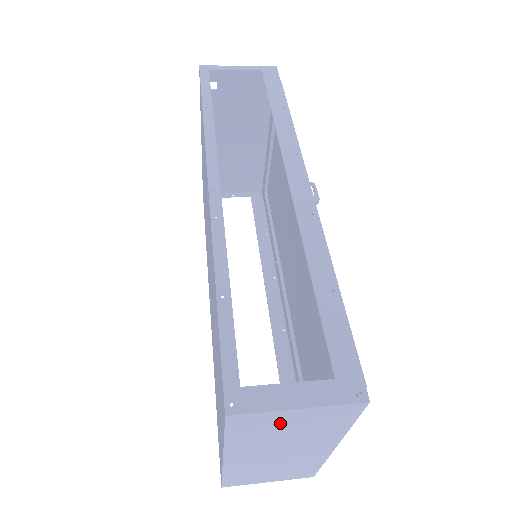
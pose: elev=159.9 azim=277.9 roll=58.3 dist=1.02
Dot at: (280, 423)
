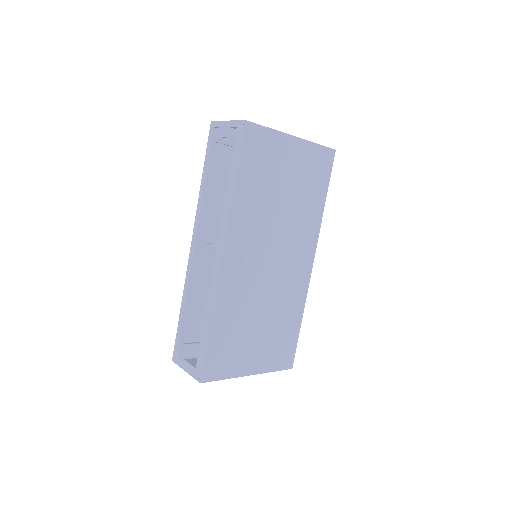
Dot at: (195, 367)
